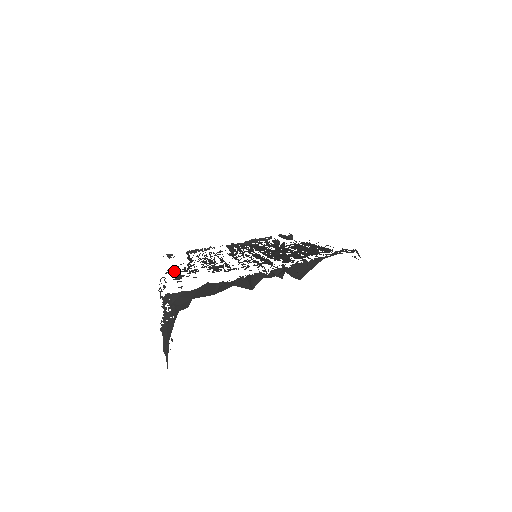
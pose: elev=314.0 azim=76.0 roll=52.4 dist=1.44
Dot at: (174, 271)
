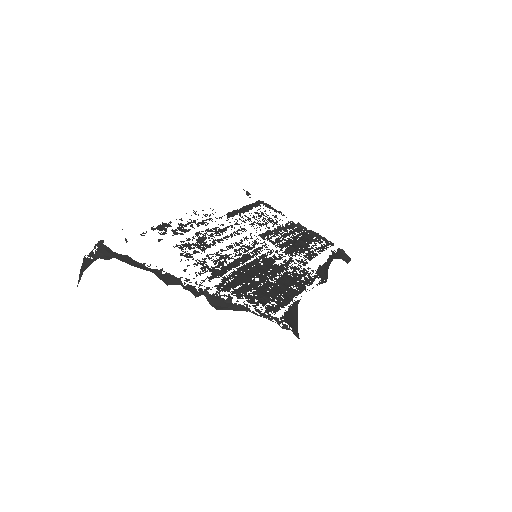
Dot at: (181, 218)
